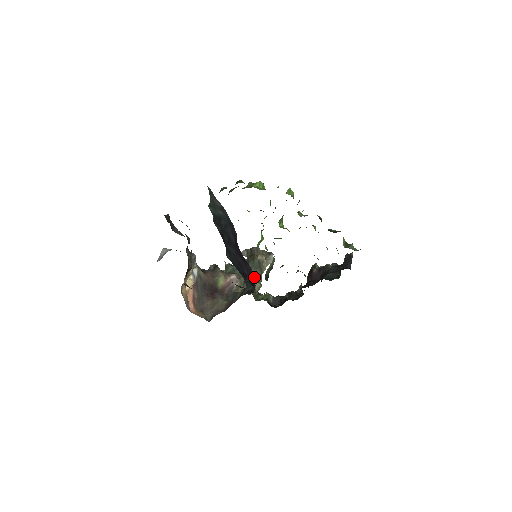
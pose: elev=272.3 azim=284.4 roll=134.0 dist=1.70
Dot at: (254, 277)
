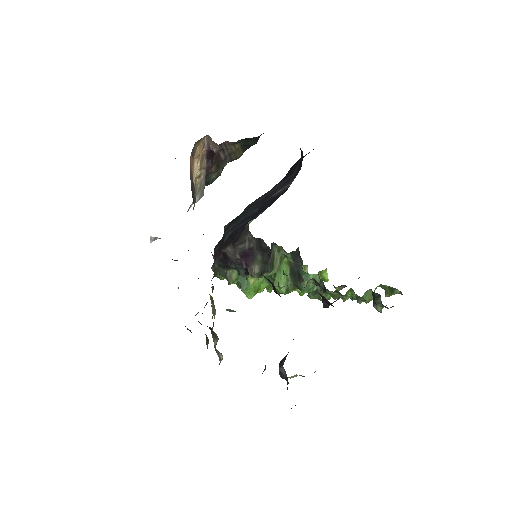
Dot at: occluded
